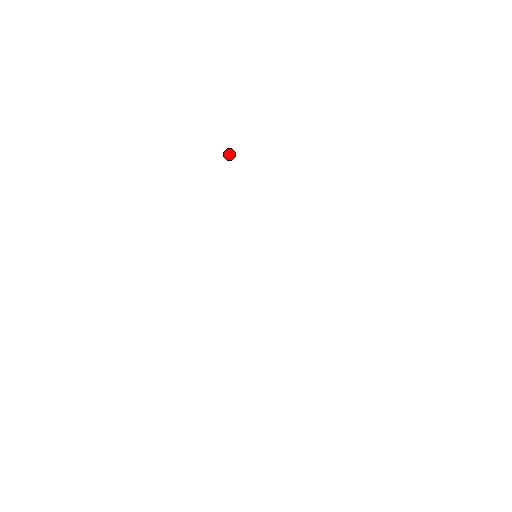
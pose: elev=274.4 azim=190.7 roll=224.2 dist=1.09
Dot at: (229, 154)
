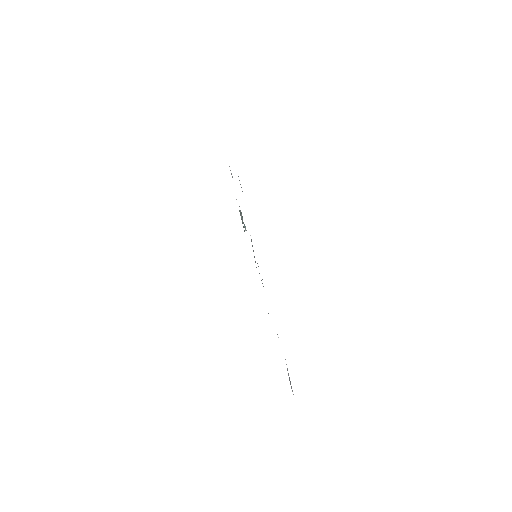
Dot at: (245, 230)
